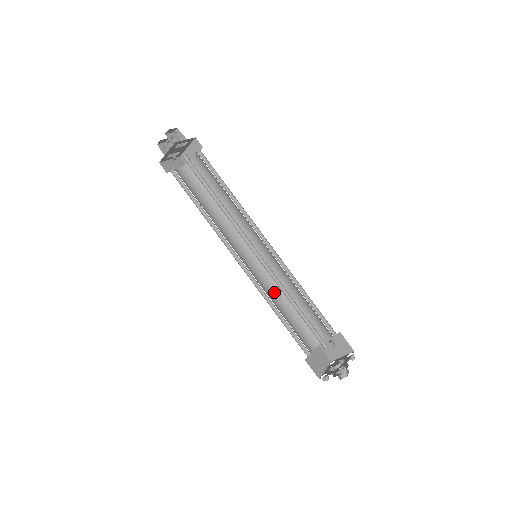
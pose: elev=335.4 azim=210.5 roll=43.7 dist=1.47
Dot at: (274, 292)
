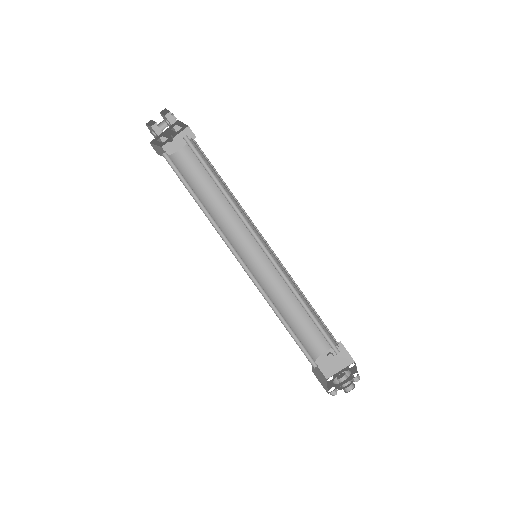
Dot at: (271, 299)
